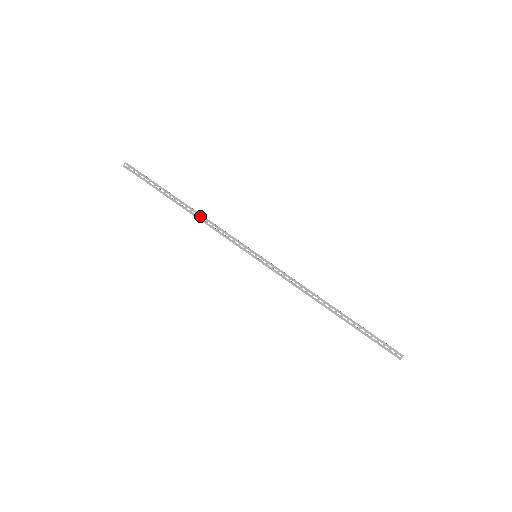
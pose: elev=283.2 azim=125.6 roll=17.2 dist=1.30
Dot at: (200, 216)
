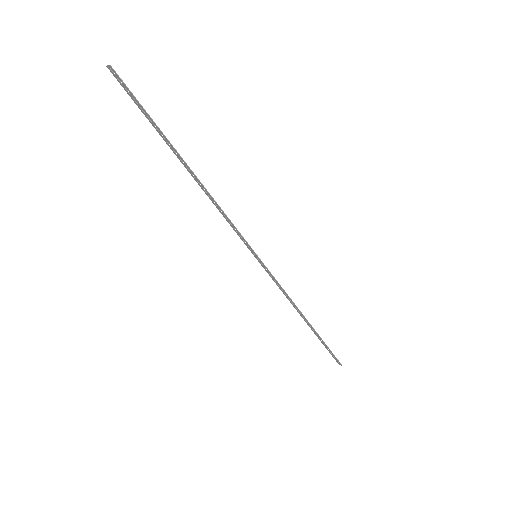
Dot at: (206, 191)
